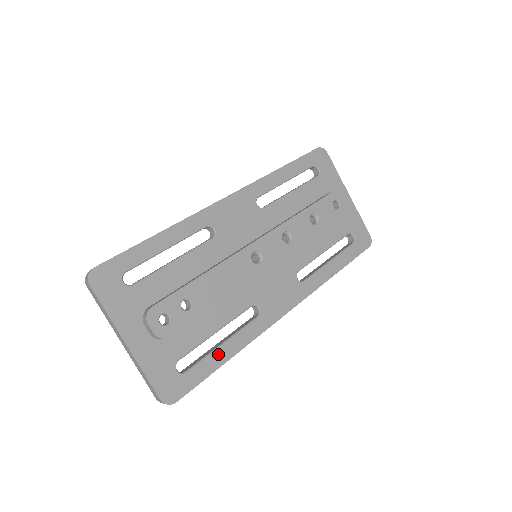
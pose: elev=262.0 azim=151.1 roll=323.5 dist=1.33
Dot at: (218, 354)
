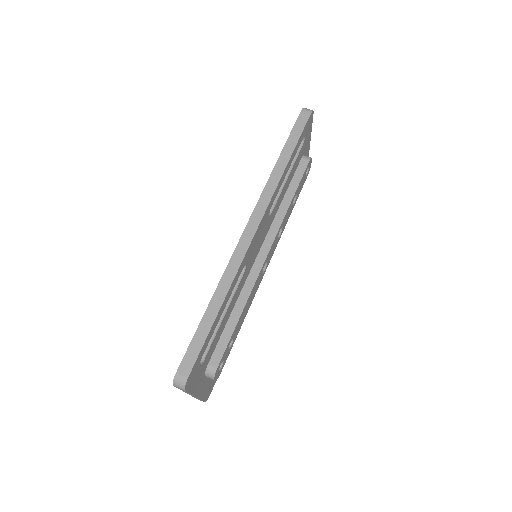
Dot at: occluded
